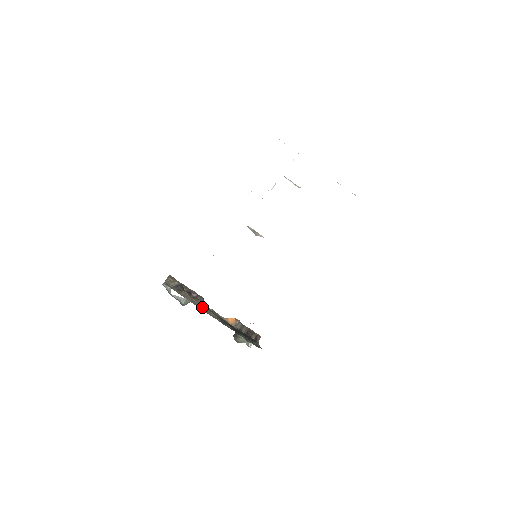
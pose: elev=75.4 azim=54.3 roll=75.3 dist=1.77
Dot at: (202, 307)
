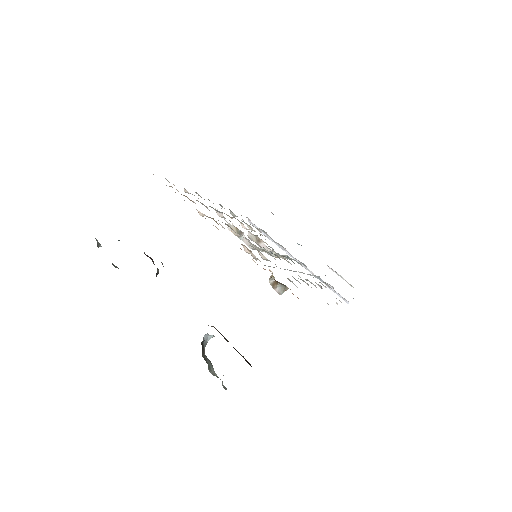
Dot at: occluded
